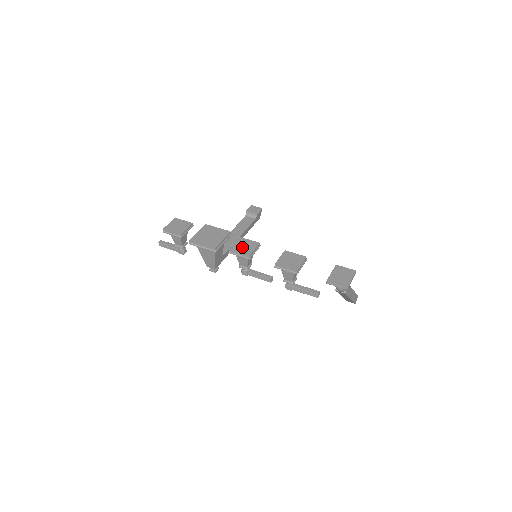
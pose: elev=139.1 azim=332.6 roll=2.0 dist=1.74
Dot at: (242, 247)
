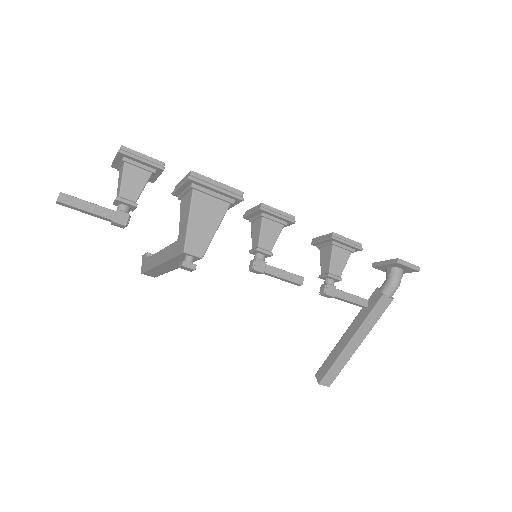
Dot at: occluded
